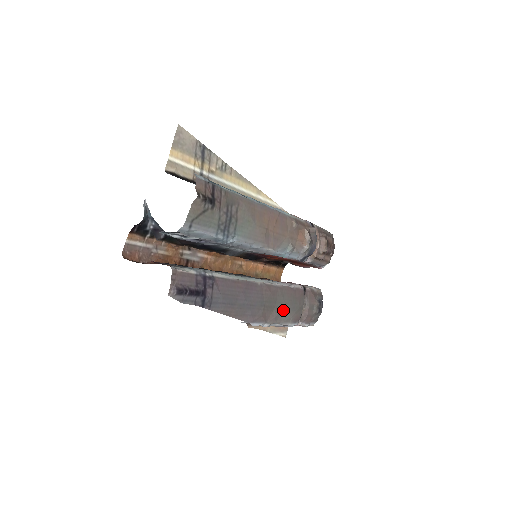
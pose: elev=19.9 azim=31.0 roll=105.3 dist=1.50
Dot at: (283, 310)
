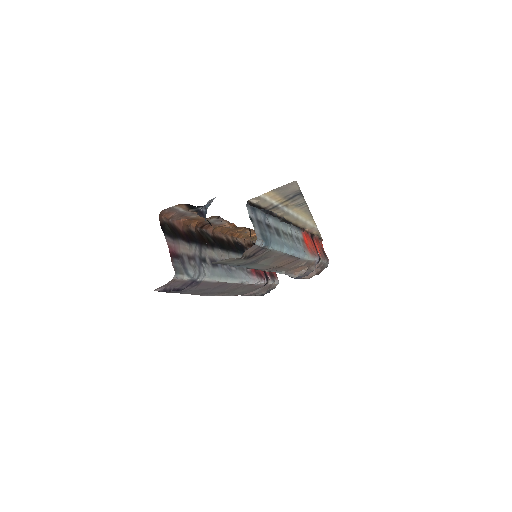
Dot at: (234, 293)
